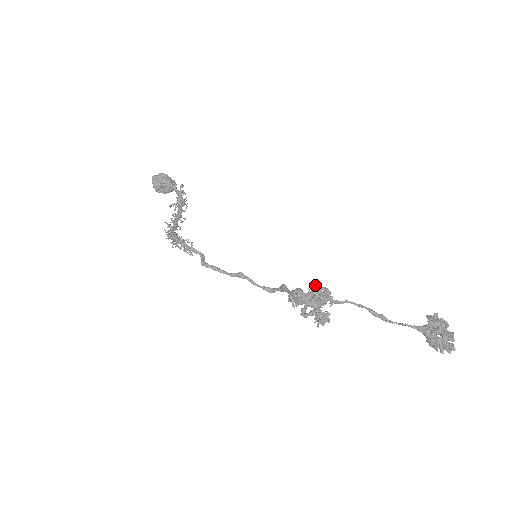
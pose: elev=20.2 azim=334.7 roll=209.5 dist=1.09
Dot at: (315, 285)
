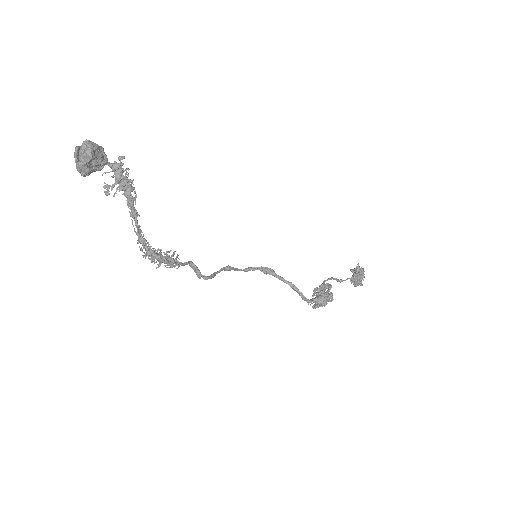
Dot at: occluded
